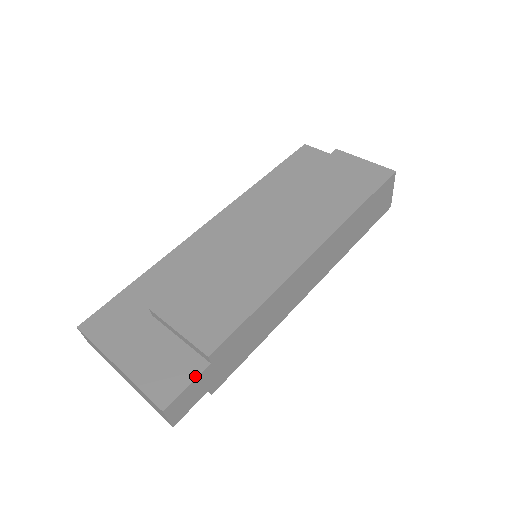
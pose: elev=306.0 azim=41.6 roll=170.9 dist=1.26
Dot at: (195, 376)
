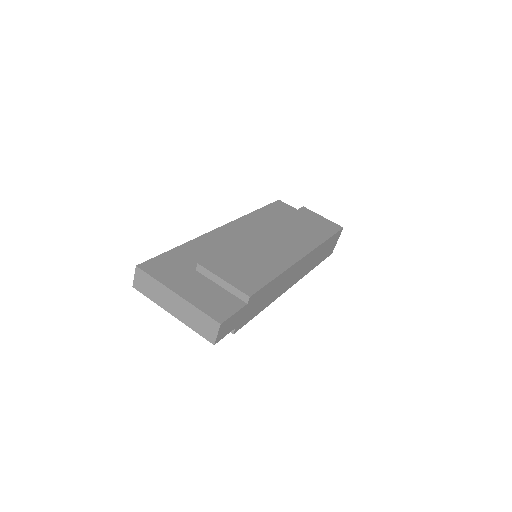
Dot at: (238, 309)
